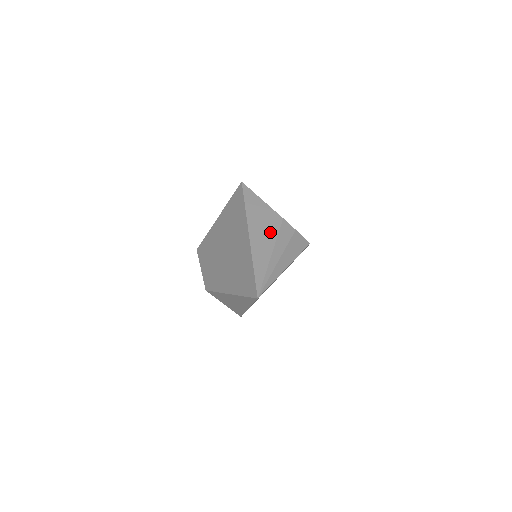
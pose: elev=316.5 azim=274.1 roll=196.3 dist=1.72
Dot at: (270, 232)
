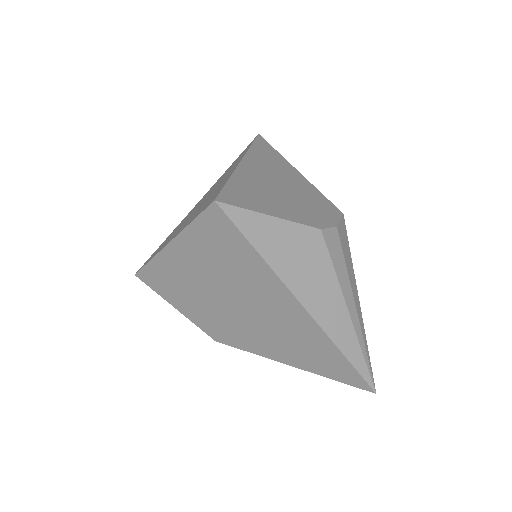
Dot at: (323, 275)
